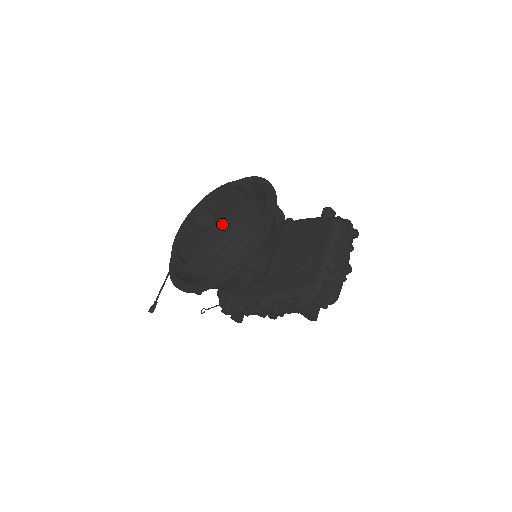
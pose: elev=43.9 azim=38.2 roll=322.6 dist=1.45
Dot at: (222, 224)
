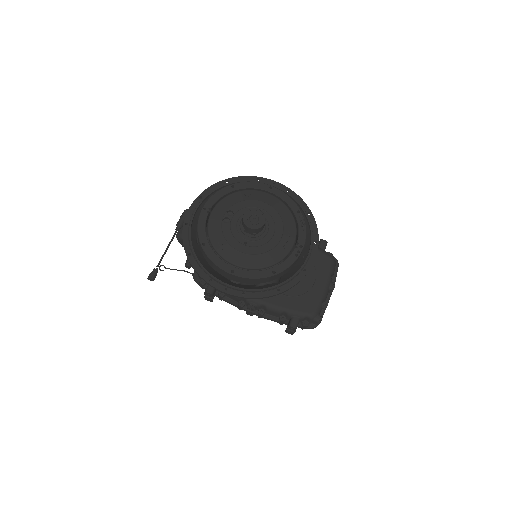
Dot at: (272, 241)
